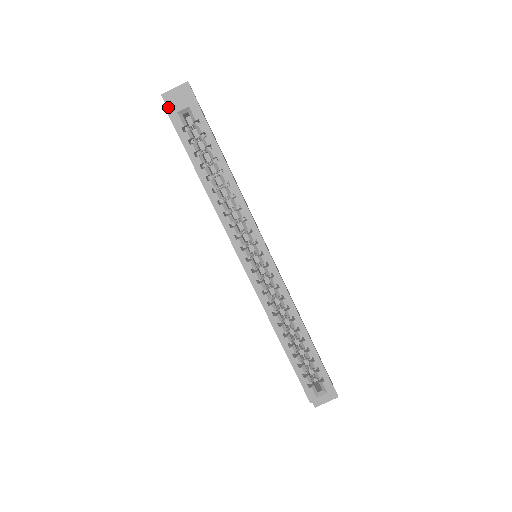
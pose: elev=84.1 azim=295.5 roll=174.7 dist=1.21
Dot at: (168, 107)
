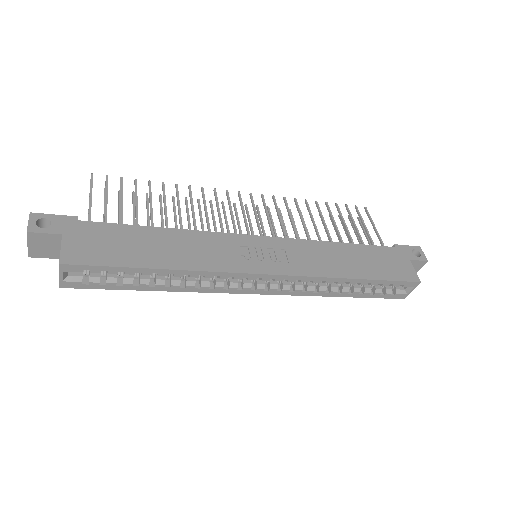
Dot at: (47, 257)
